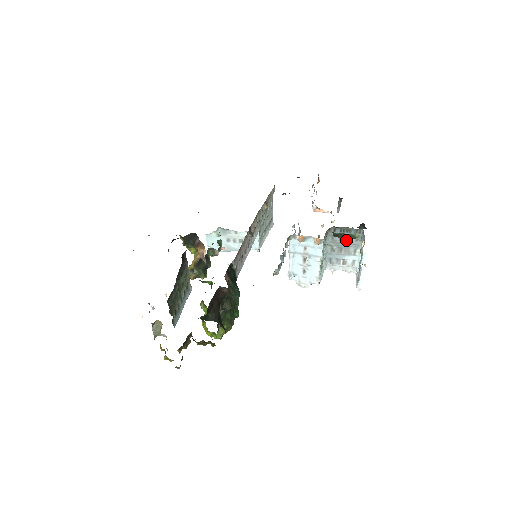
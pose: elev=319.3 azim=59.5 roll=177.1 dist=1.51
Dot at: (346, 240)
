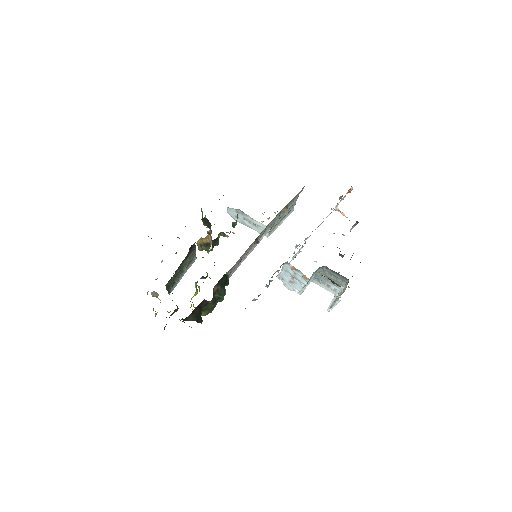
Dot at: (334, 277)
